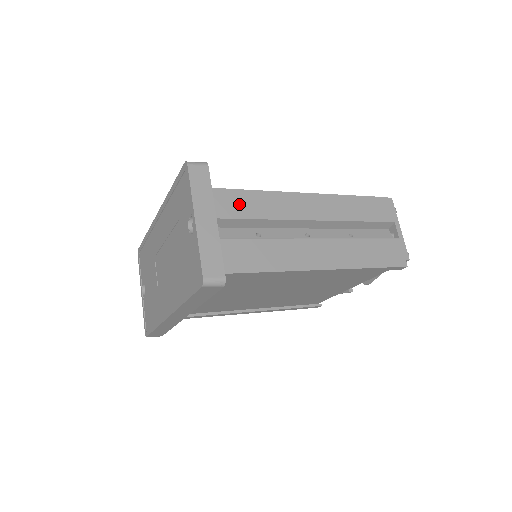
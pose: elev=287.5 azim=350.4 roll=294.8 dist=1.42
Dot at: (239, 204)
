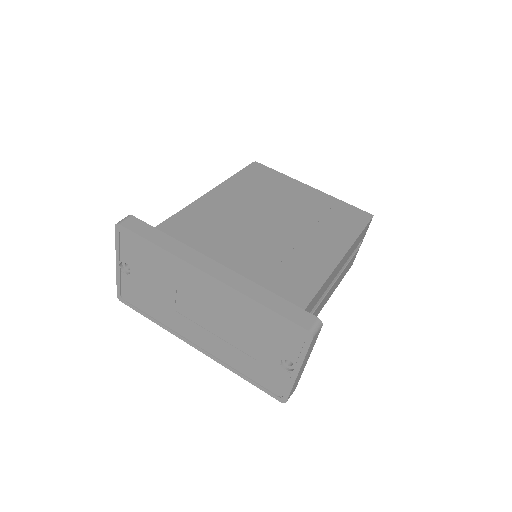
Dot at: occluded
